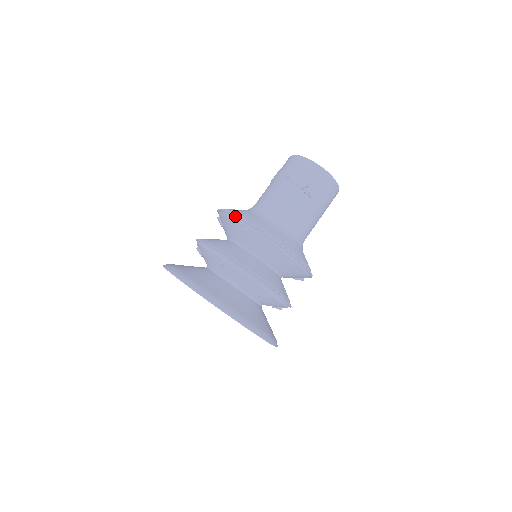
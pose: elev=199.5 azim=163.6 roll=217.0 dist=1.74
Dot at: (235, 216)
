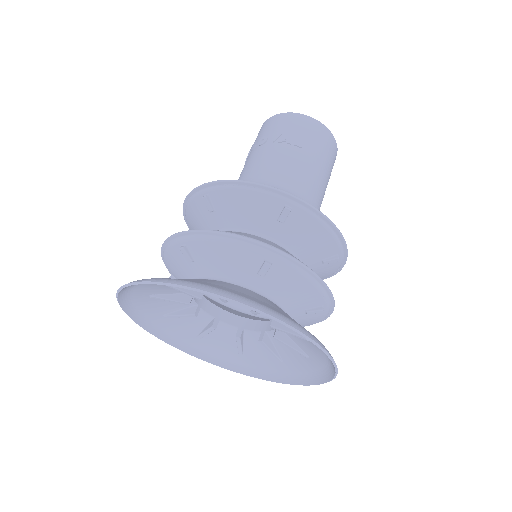
Dot at: (190, 193)
